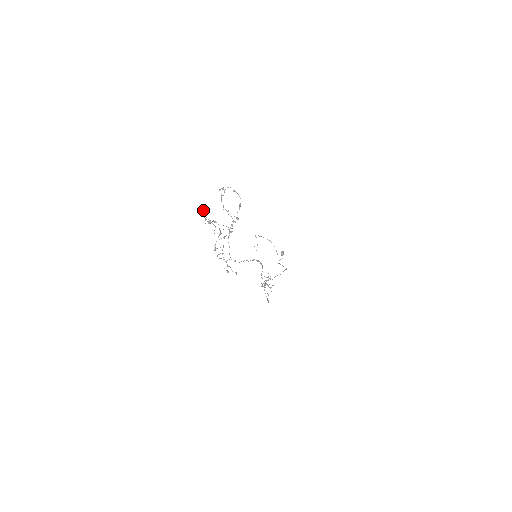
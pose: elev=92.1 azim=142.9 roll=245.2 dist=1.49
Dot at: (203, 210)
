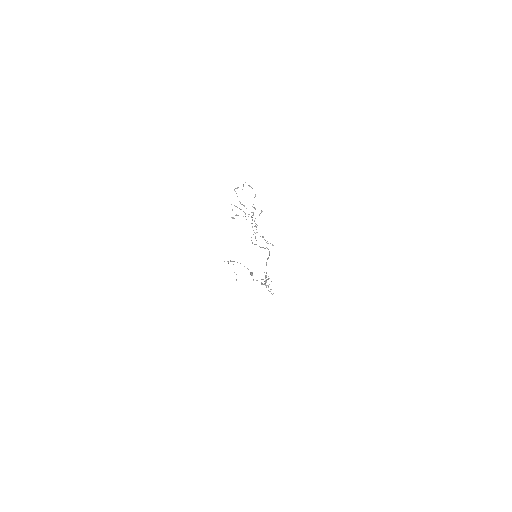
Dot at: (231, 204)
